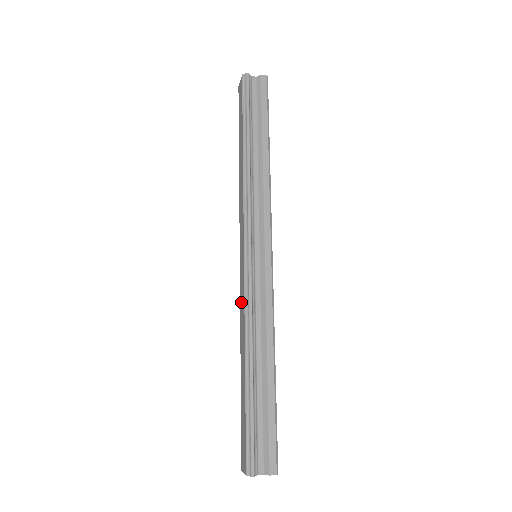
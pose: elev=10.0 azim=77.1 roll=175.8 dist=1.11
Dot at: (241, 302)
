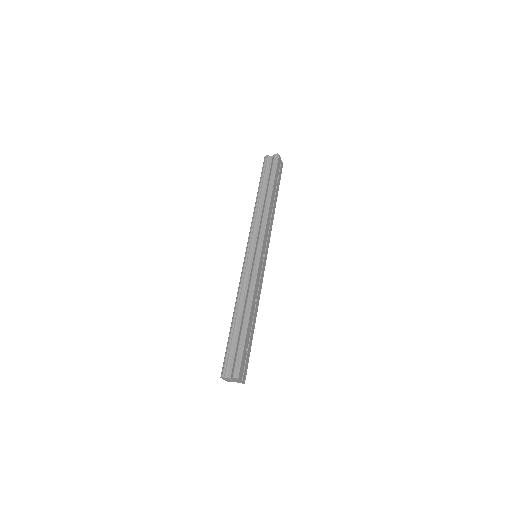
Dot at: occluded
